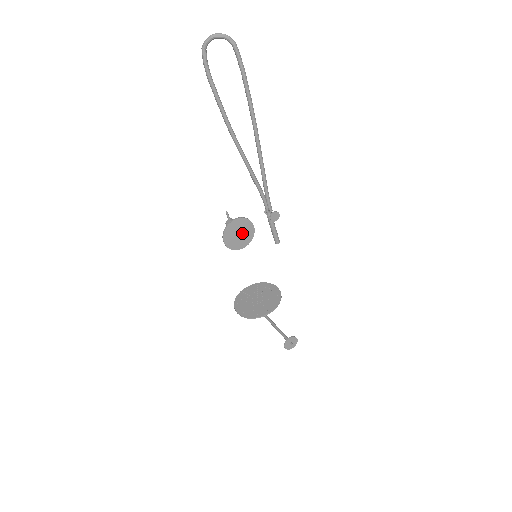
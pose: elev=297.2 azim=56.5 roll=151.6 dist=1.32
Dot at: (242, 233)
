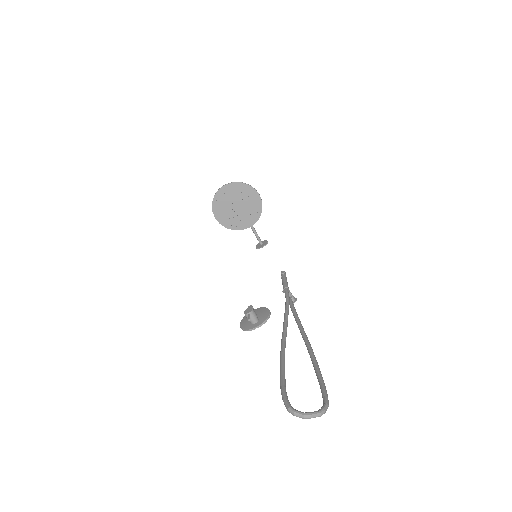
Dot at: (258, 318)
